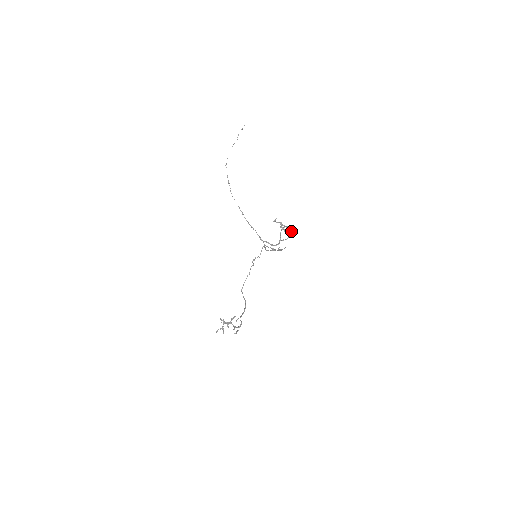
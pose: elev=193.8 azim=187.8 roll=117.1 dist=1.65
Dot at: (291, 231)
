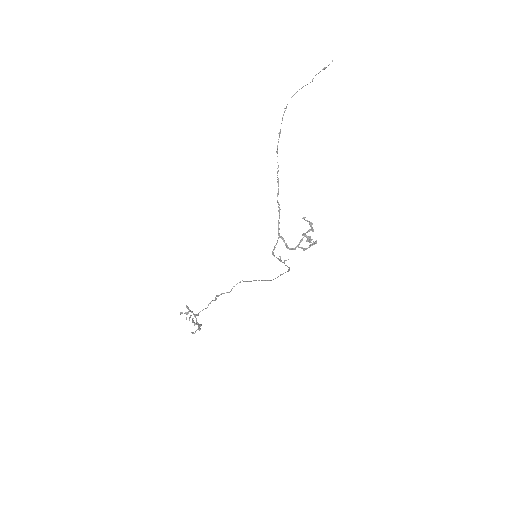
Dot at: (316, 241)
